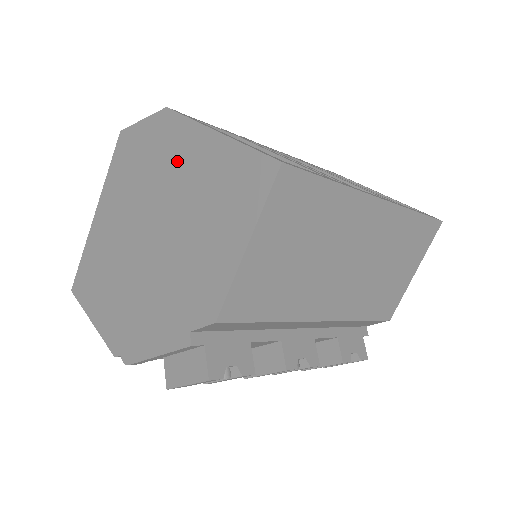
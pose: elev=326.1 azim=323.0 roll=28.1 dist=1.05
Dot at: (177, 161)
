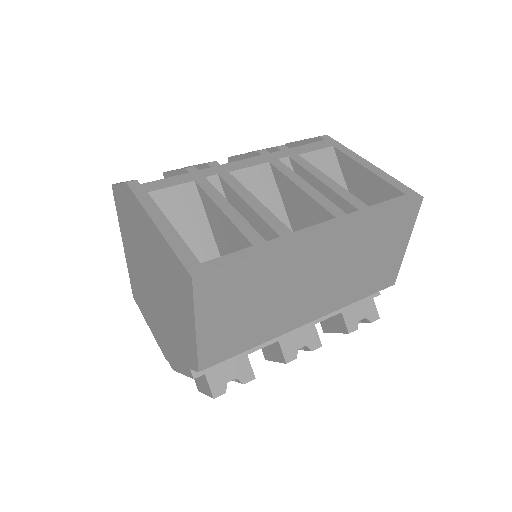
Dot at: (145, 235)
